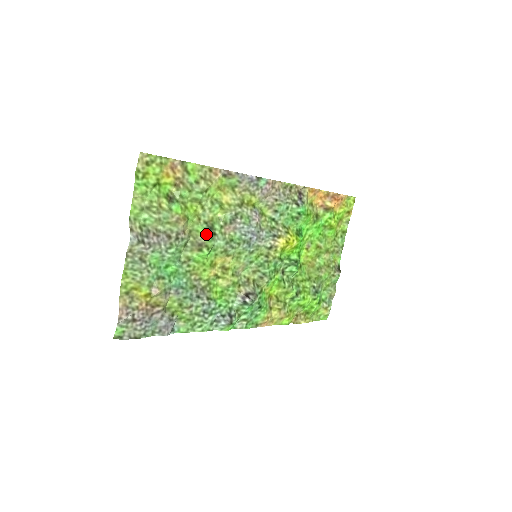
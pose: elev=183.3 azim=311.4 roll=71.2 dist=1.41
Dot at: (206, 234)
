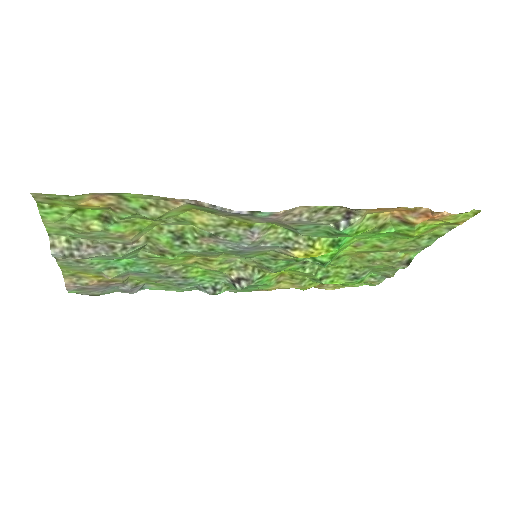
Dot at: (171, 243)
